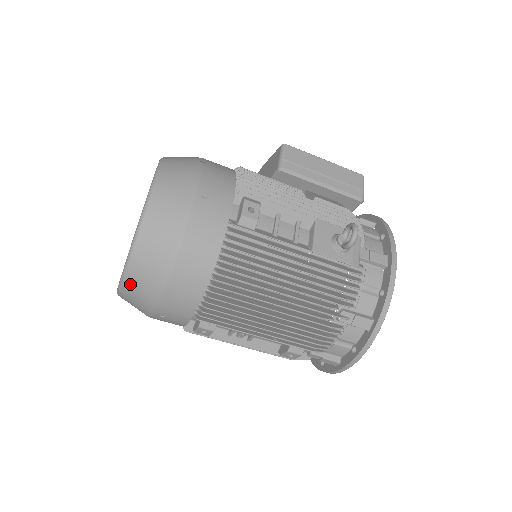
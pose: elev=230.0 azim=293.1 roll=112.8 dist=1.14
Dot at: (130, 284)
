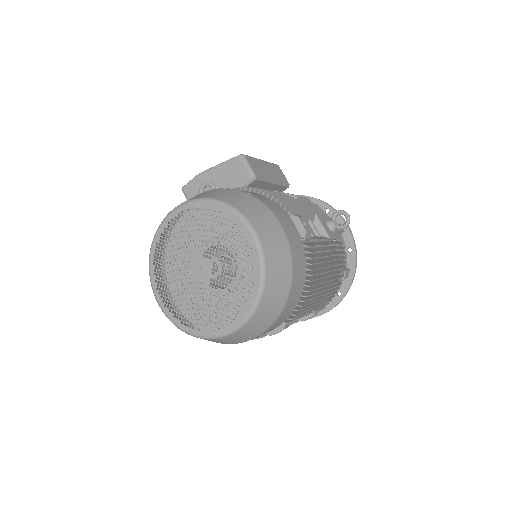
Dot at: (254, 321)
